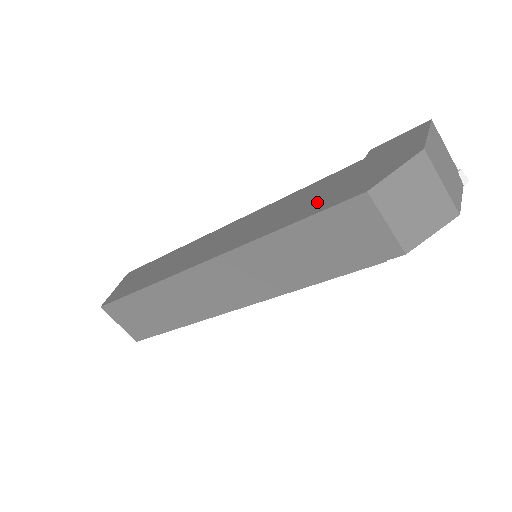
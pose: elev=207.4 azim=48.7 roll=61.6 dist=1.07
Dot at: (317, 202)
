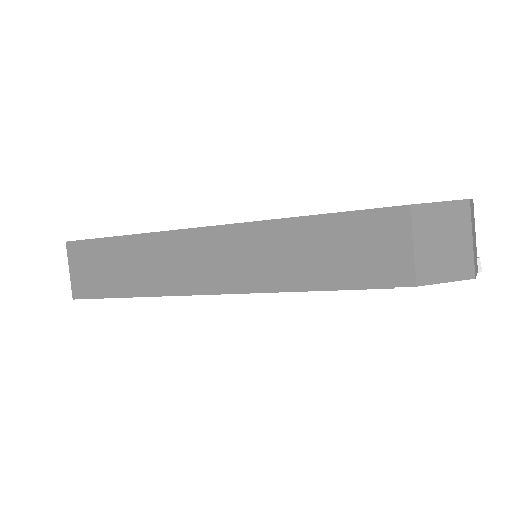
Dot at: occluded
